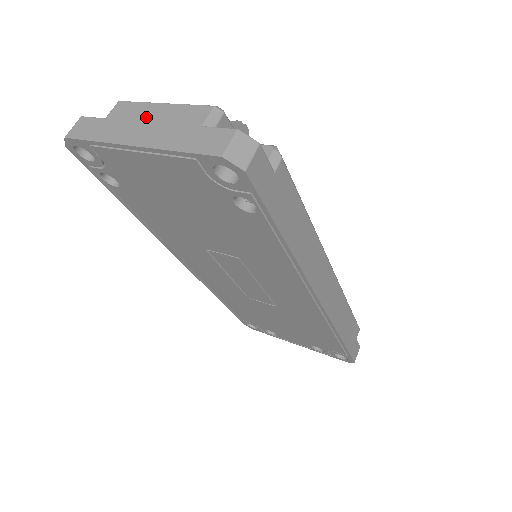
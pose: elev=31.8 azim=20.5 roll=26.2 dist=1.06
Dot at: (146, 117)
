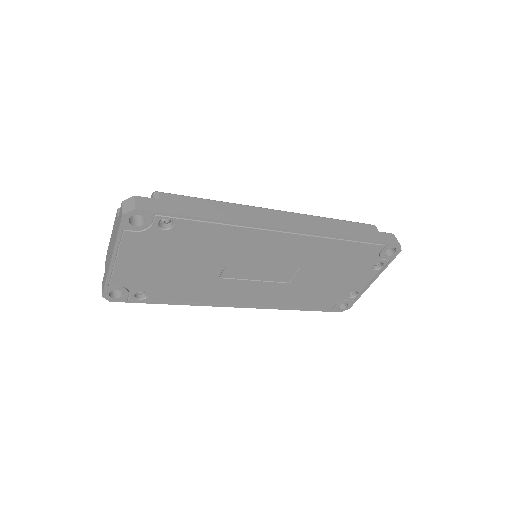
Dot at: (110, 247)
